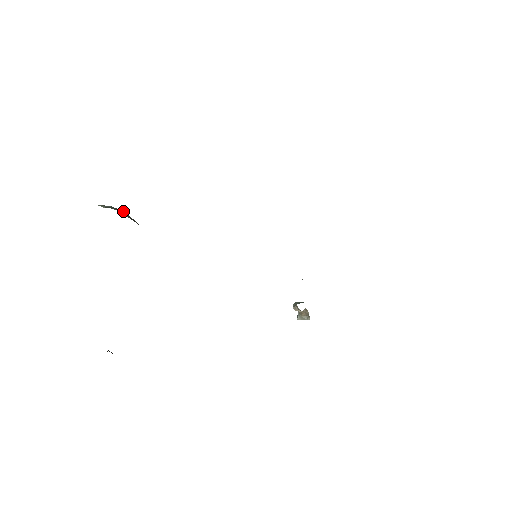
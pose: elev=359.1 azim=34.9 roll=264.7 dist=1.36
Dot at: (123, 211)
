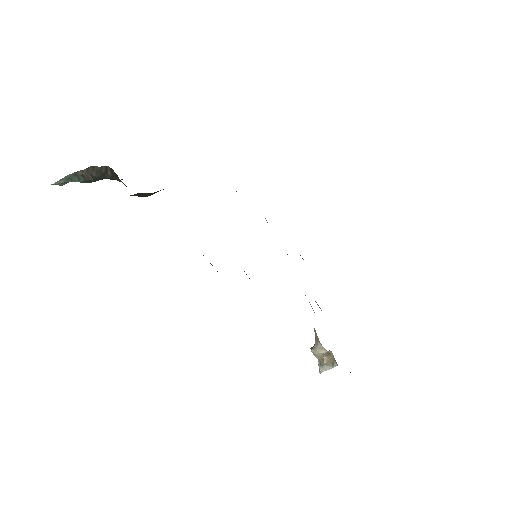
Dot at: (88, 168)
